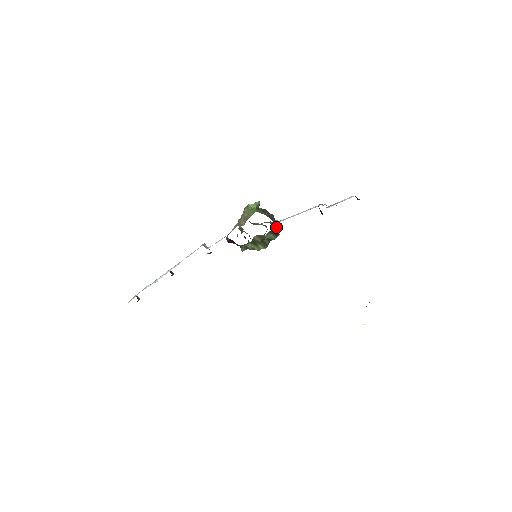
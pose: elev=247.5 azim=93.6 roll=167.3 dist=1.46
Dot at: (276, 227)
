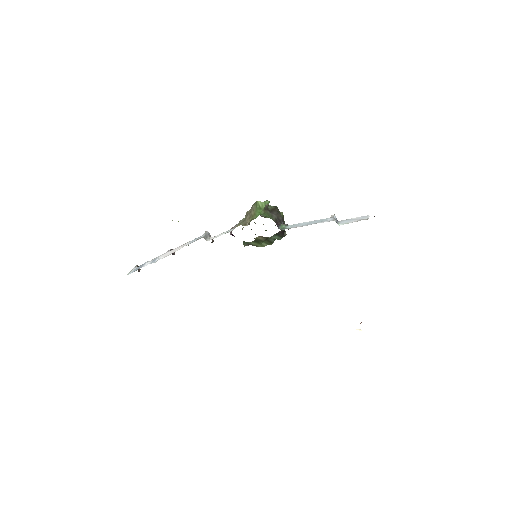
Dot at: occluded
